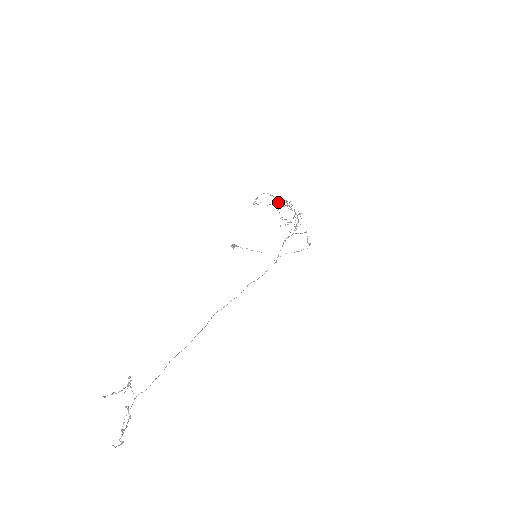
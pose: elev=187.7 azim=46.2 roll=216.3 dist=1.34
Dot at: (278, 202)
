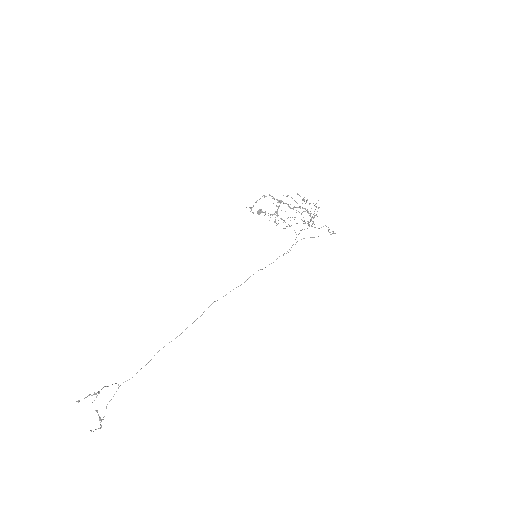
Dot at: (276, 212)
